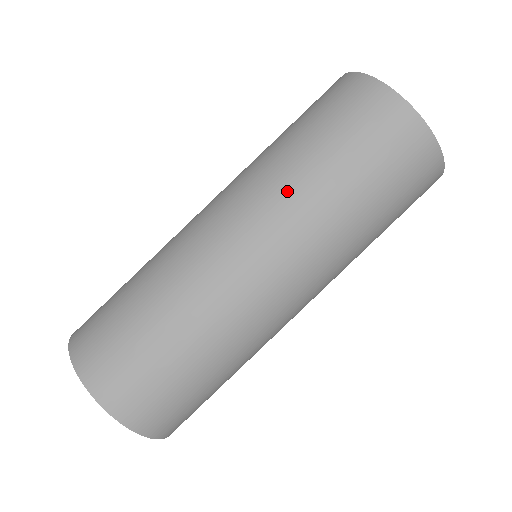
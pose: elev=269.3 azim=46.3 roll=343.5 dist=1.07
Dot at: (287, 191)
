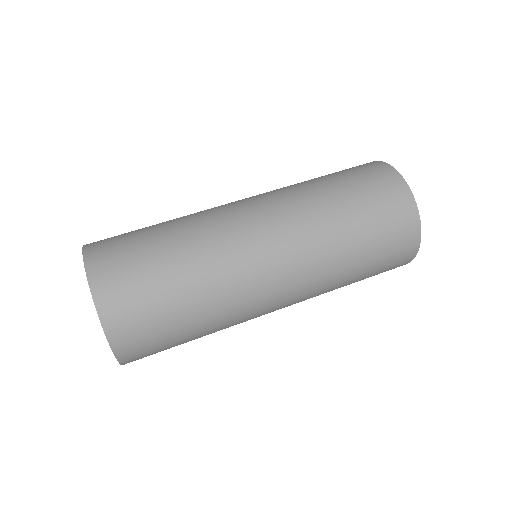
Dot at: (297, 193)
